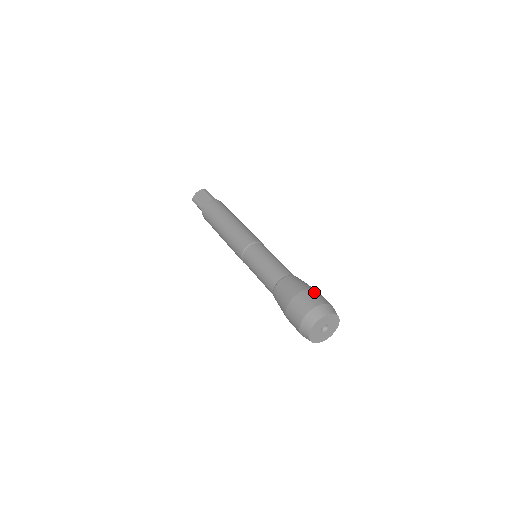
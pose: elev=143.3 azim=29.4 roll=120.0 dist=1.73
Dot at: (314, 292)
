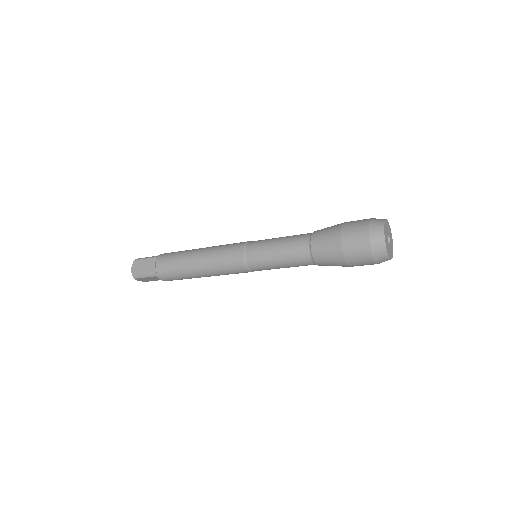
Dot at: (350, 222)
